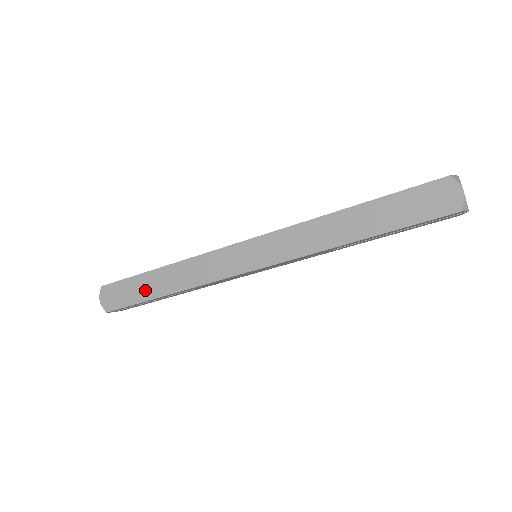
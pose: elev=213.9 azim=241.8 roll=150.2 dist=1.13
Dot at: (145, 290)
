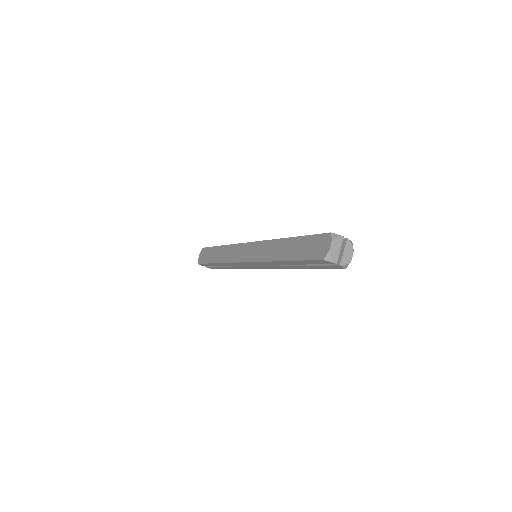
Dot at: (212, 257)
